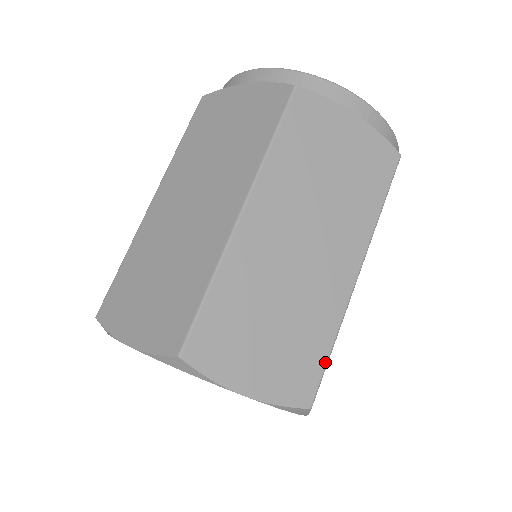
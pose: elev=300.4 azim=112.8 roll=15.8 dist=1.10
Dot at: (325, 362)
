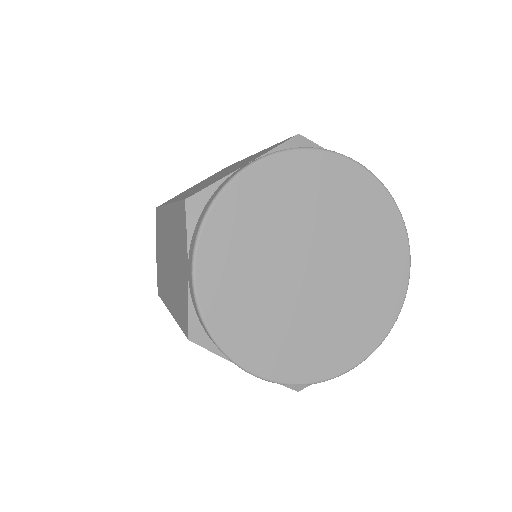
Dot at: occluded
